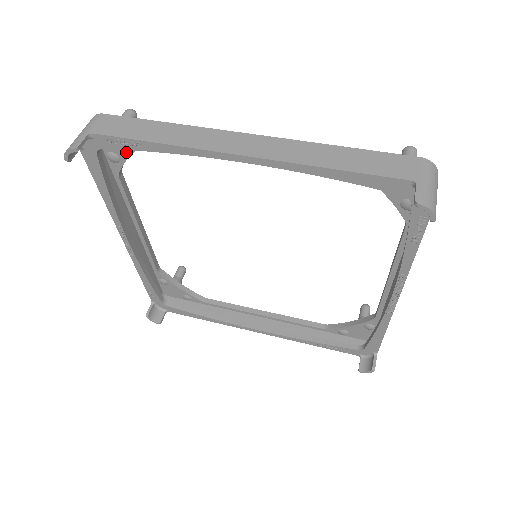
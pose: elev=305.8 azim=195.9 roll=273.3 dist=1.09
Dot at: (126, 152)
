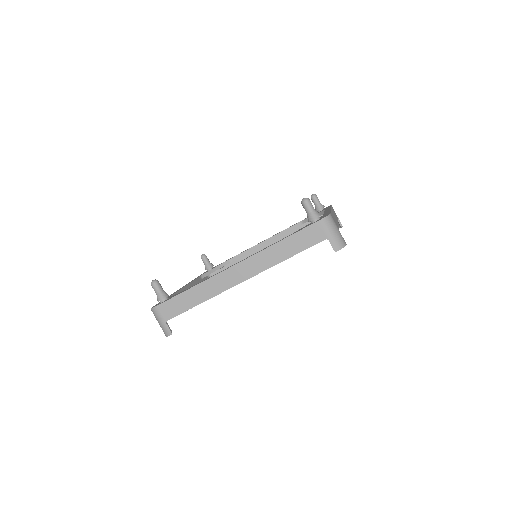
Dot at: occluded
